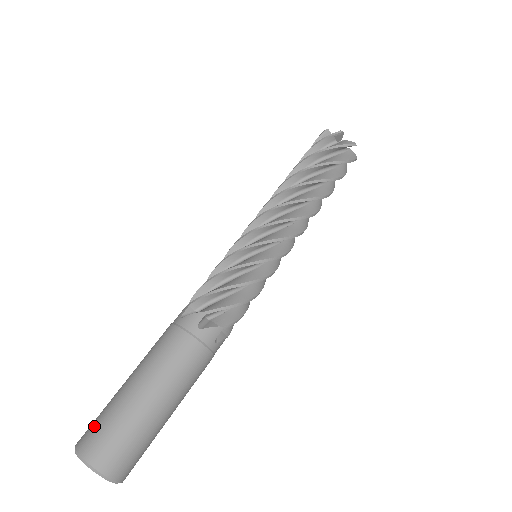
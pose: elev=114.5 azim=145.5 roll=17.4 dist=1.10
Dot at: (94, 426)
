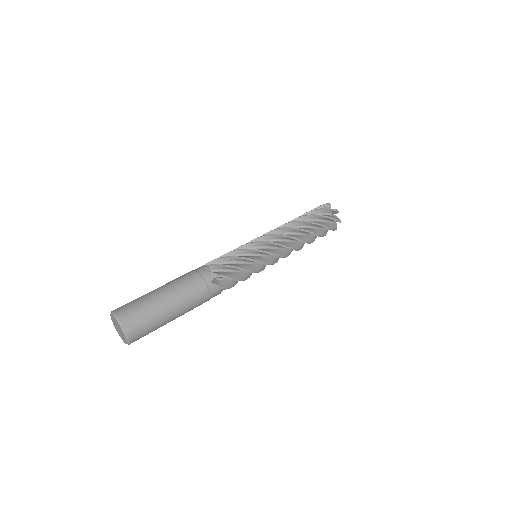
Dot at: occluded
